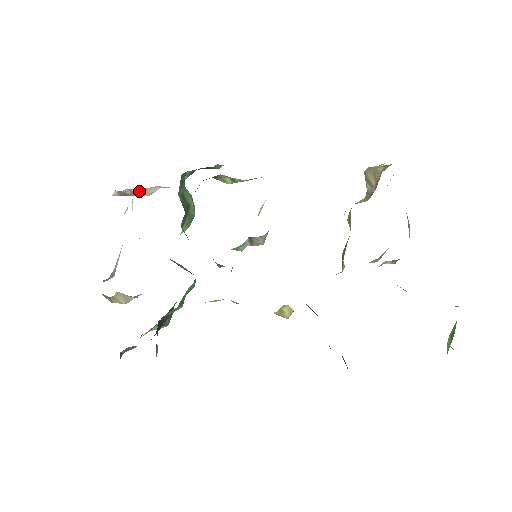
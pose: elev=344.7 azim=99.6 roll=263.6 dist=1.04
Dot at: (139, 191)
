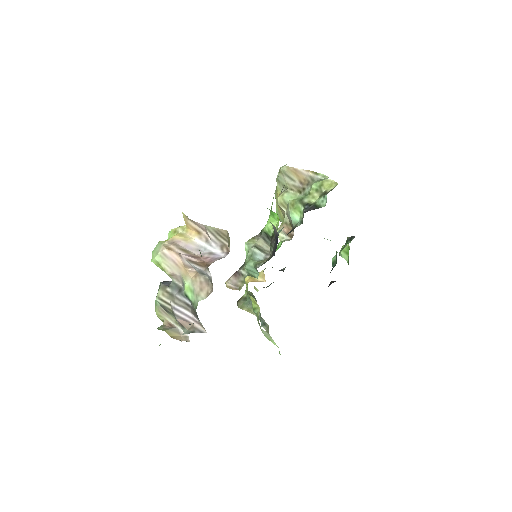
Dot at: (183, 251)
